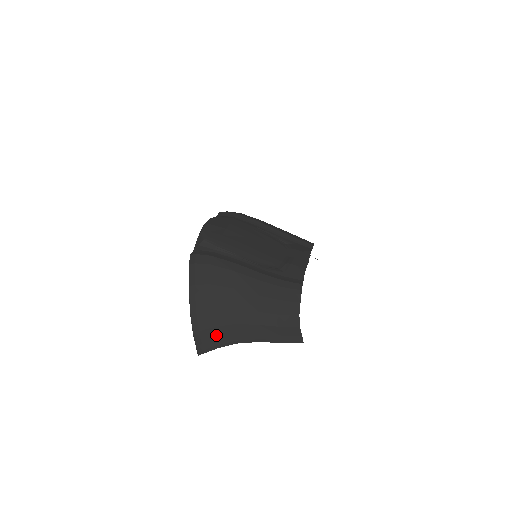
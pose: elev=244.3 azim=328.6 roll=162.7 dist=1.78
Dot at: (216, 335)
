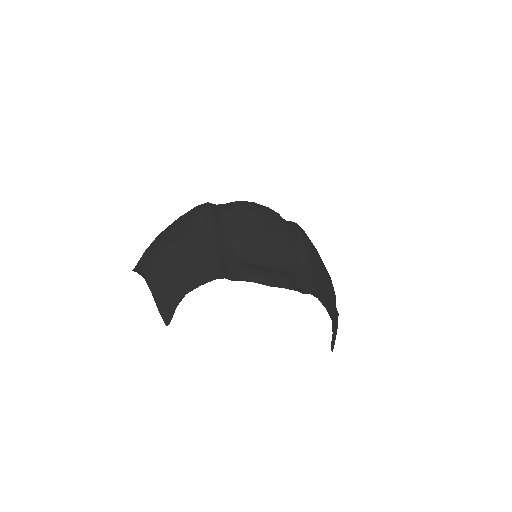
Dot at: (146, 261)
